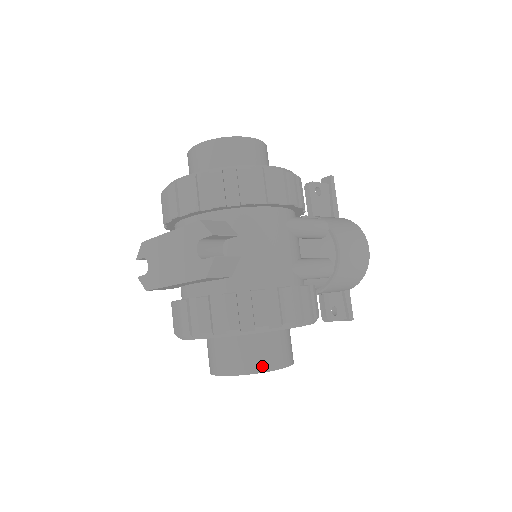
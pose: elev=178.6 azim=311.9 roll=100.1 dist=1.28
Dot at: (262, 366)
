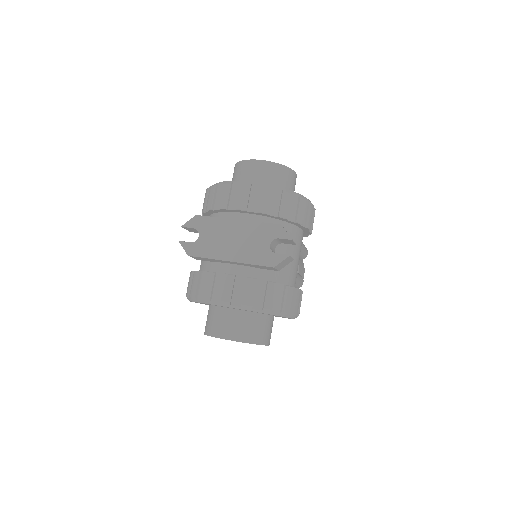
Dot at: (262, 340)
